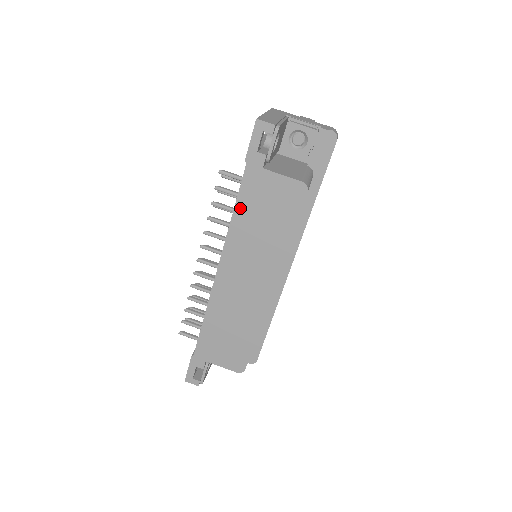
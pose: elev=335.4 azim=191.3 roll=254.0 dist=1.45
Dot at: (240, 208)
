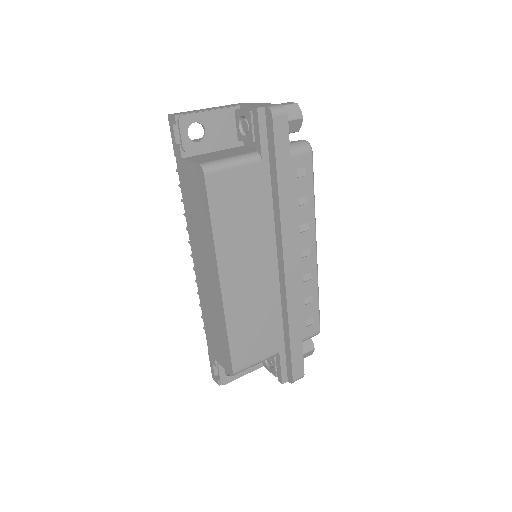
Dot at: (185, 200)
